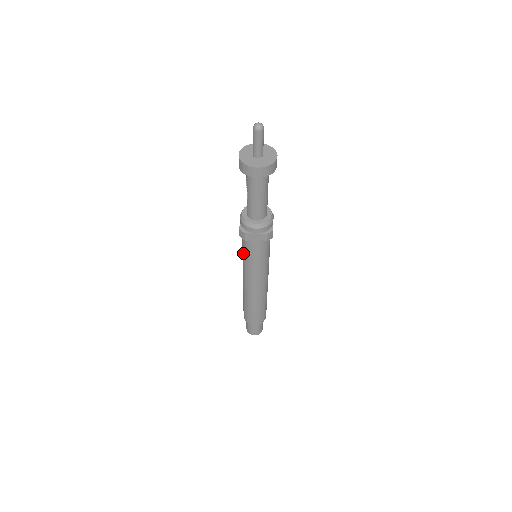
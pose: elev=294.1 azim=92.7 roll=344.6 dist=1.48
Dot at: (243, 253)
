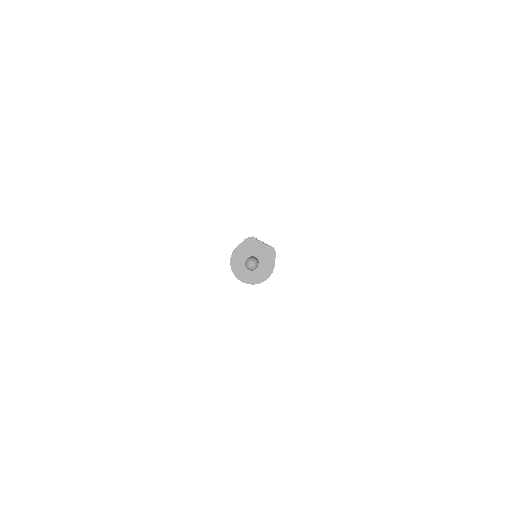
Dot at: occluded
